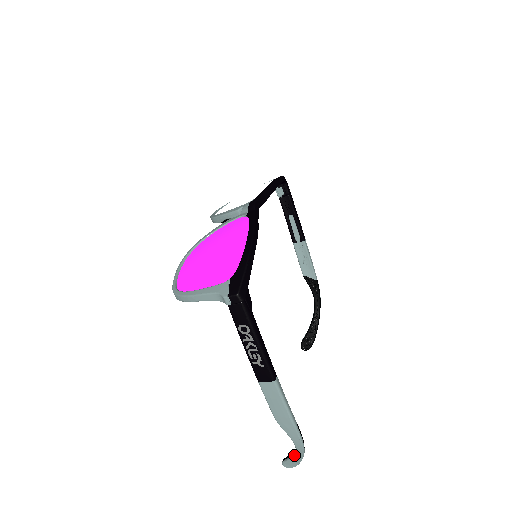
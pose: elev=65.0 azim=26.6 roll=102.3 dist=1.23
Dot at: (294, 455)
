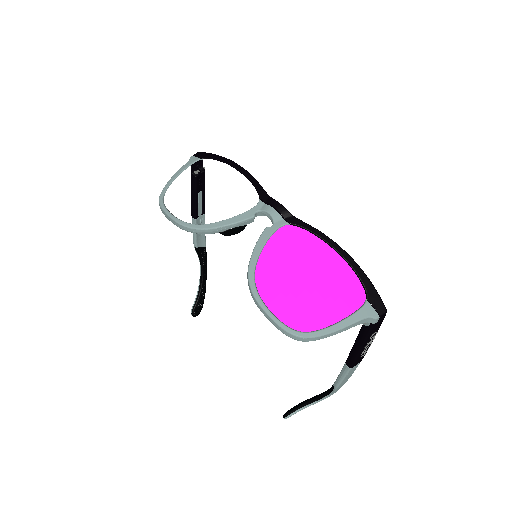
Dot at: occluded
